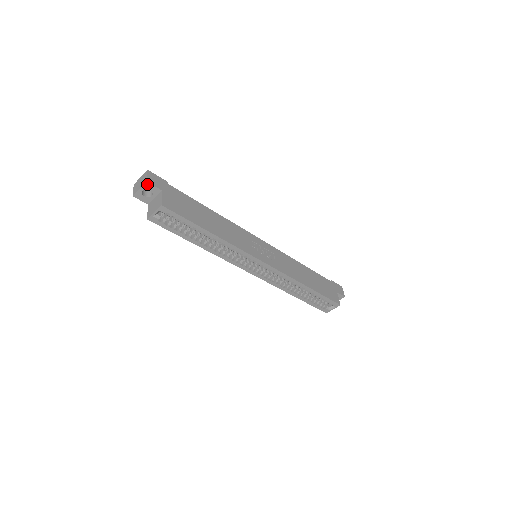
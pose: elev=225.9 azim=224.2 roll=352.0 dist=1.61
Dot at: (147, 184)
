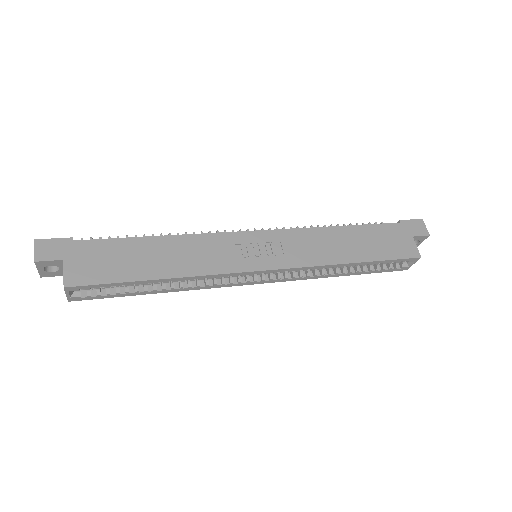
Dot at: (39, 263)
